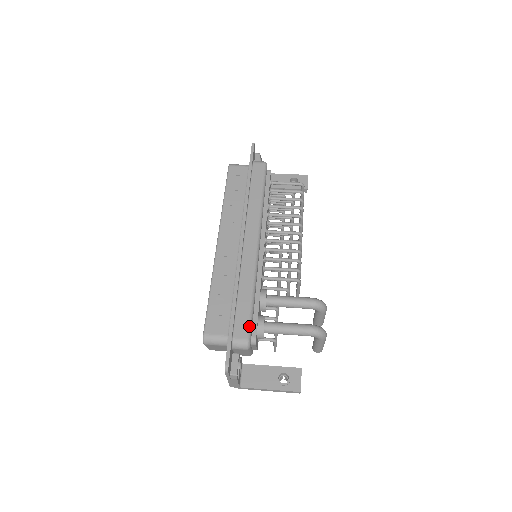
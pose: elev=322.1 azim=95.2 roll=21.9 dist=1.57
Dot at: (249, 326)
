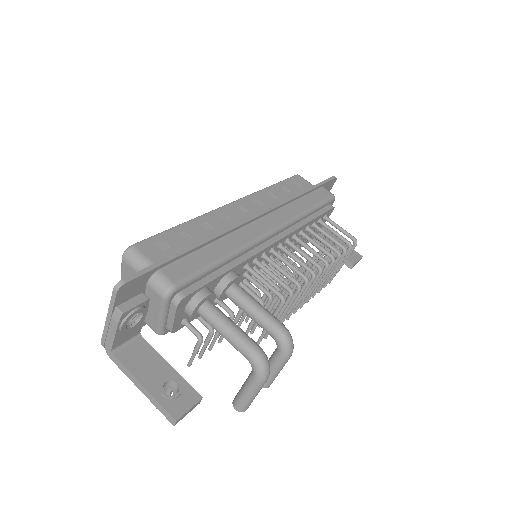
Dot at: (190, 276)
